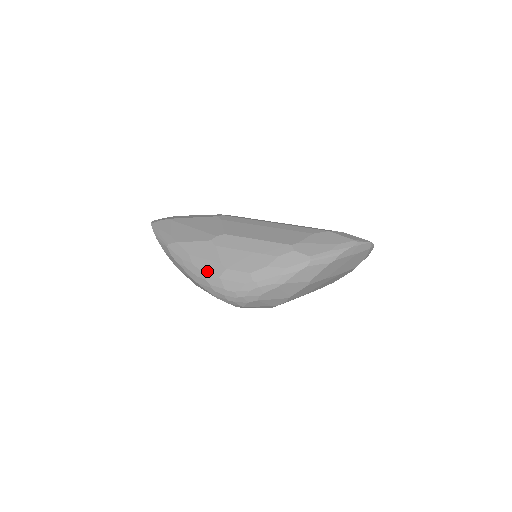
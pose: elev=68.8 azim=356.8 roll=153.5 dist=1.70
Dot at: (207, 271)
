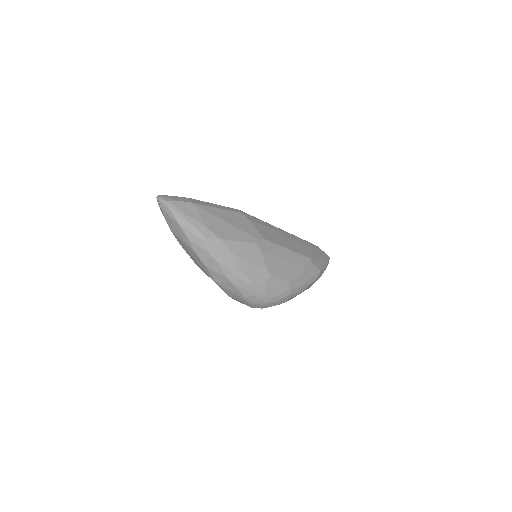
Dot at: (253, 275)
